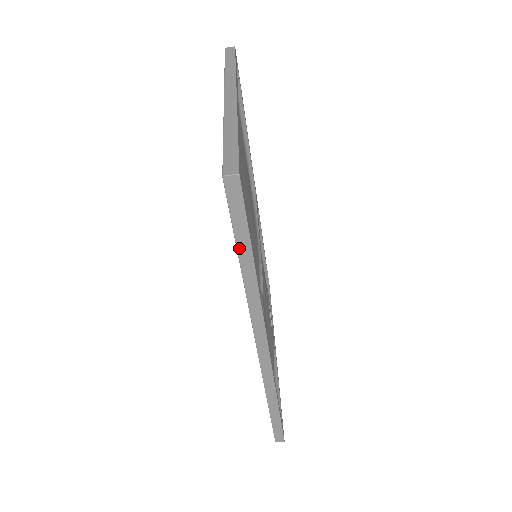
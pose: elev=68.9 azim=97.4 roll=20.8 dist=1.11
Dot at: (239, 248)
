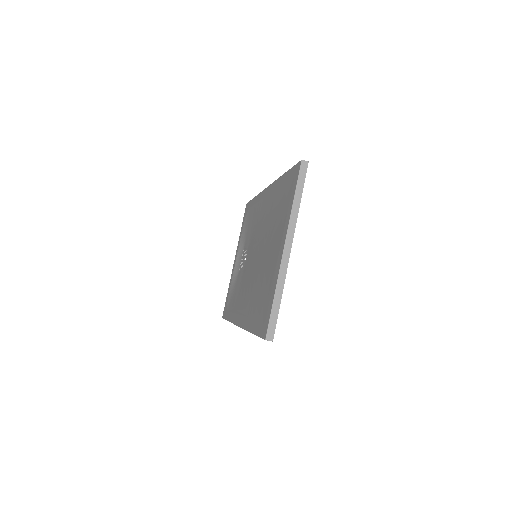
Dot at: occluded
